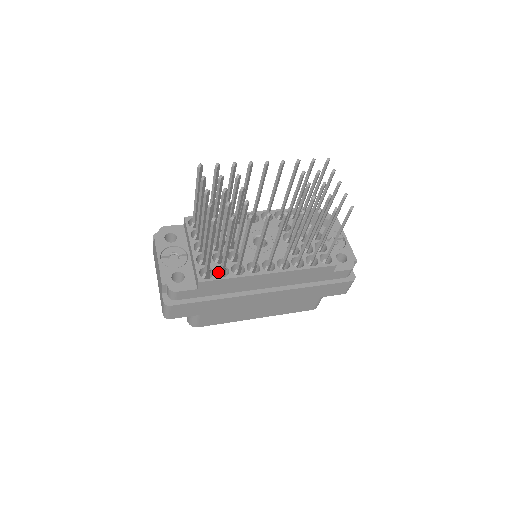
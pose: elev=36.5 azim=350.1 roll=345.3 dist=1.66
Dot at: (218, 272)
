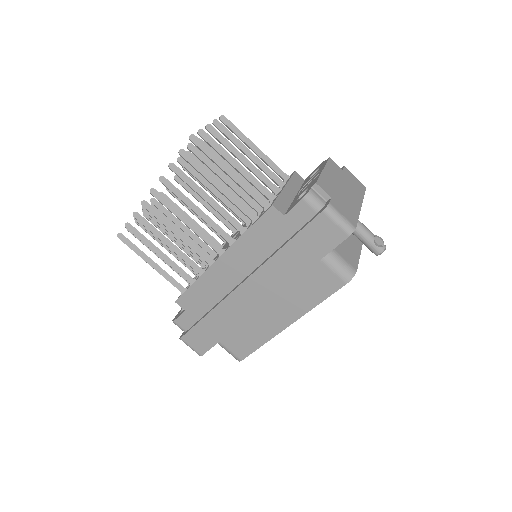
Dot at: occluded
